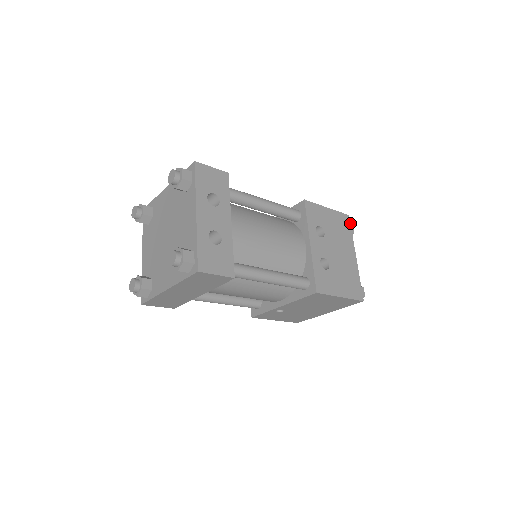
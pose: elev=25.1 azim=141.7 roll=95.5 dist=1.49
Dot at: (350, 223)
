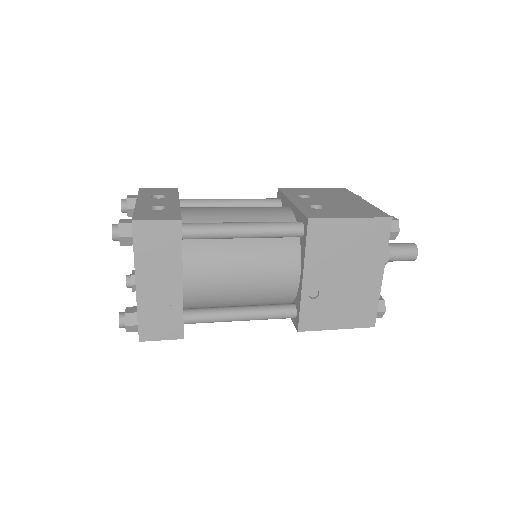
Dot at: (349, 191)
